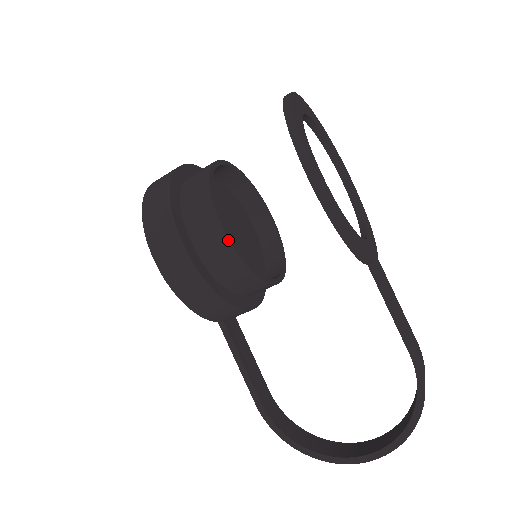
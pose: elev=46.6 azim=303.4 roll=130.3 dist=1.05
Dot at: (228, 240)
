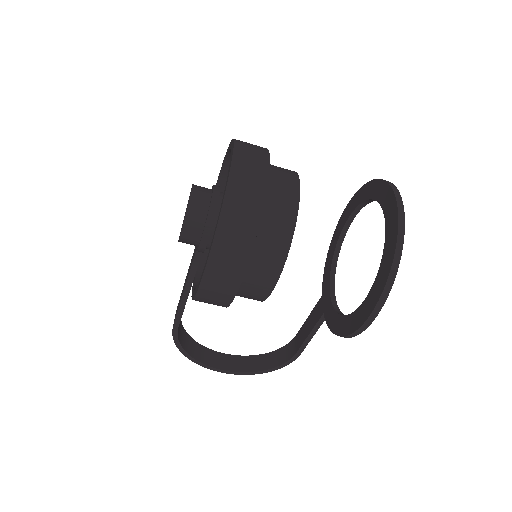
Dot at: (270, 294)
